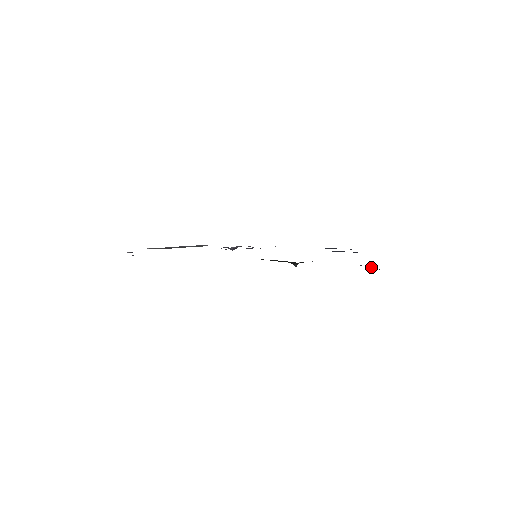
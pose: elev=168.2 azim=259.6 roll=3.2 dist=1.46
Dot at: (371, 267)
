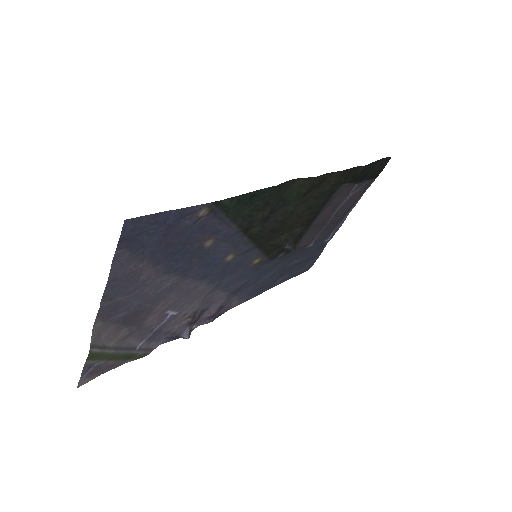
Dot at: (357, 189)
